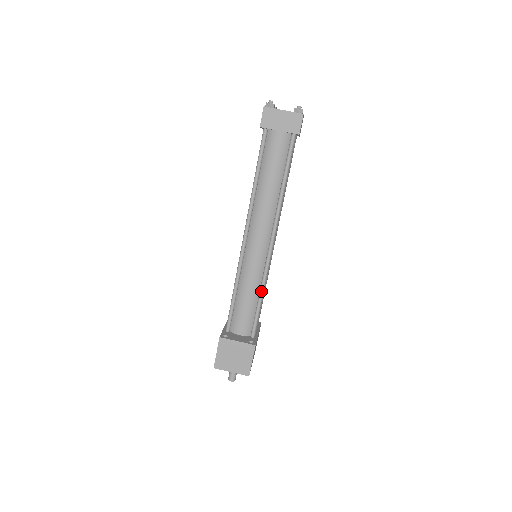
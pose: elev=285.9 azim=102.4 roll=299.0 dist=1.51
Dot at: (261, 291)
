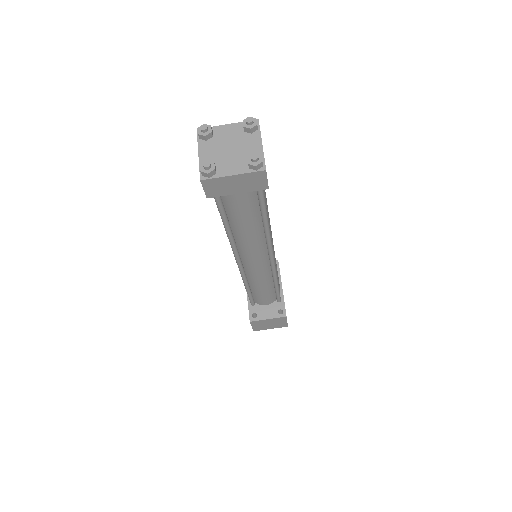
Dot at: (275, 283)
